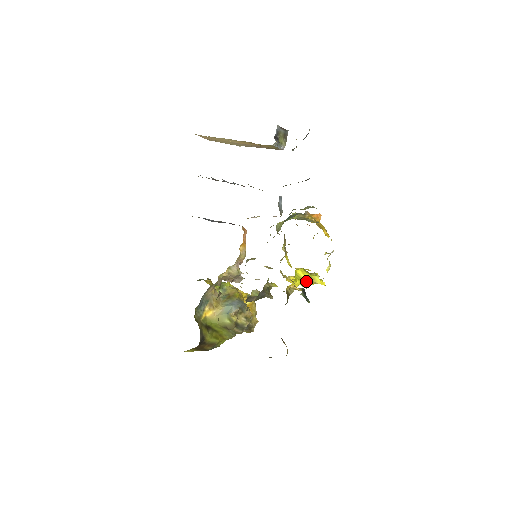
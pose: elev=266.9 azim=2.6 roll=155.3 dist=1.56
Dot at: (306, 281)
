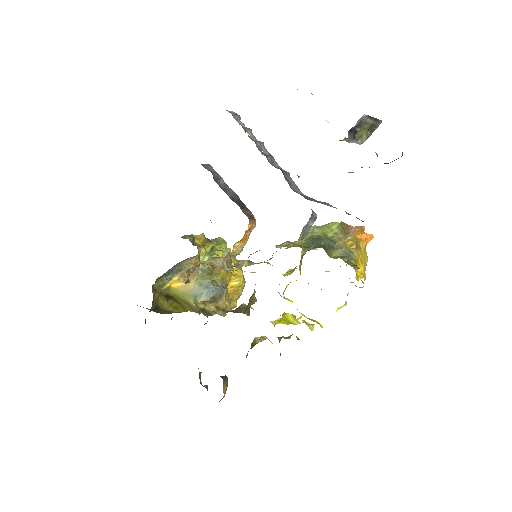
Dot at: (300, 317)
